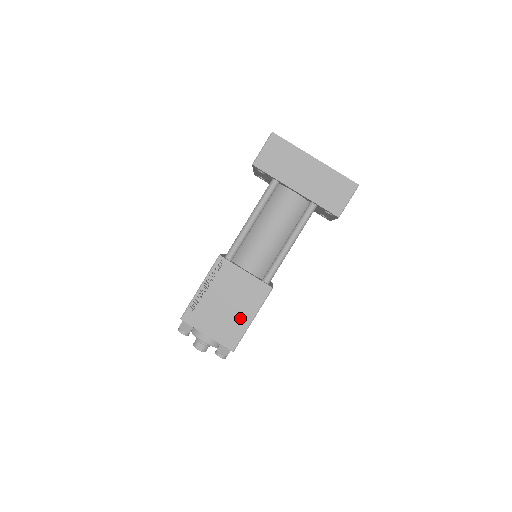
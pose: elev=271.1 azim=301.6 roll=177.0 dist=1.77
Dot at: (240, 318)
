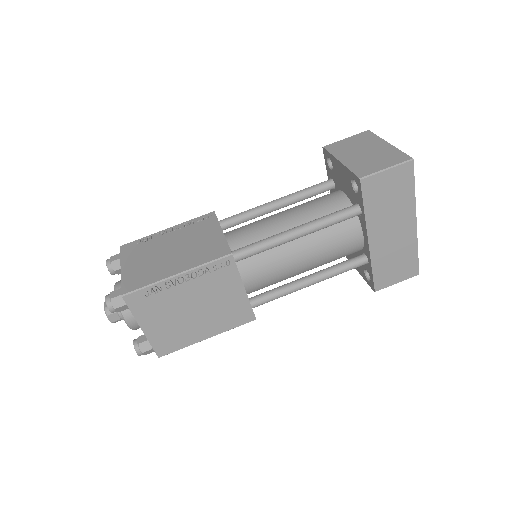
Dot at: (196, 330)
